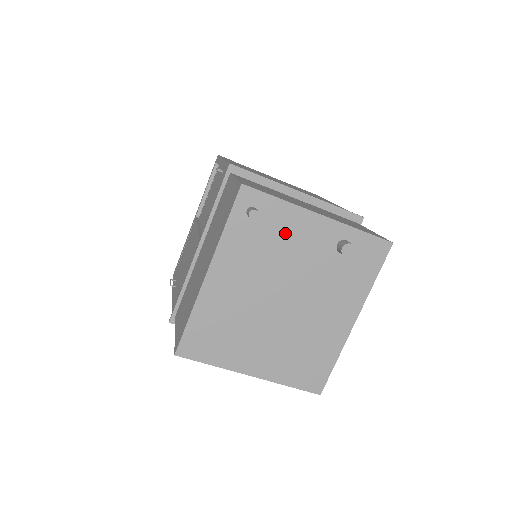
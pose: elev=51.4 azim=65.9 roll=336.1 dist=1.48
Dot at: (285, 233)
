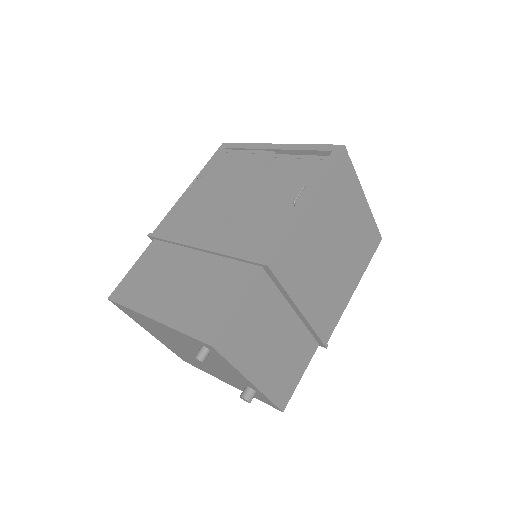
Dot at: (220, 363)
